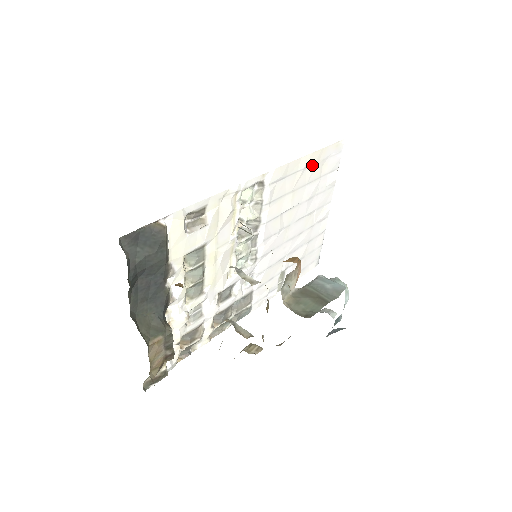
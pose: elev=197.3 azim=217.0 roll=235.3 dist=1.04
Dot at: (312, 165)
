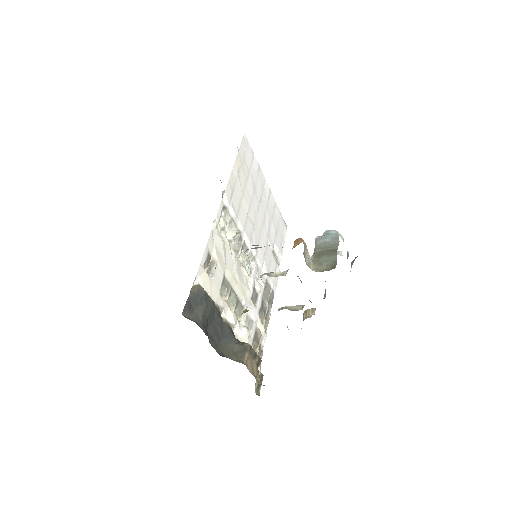
Dot at: (240, 168)
